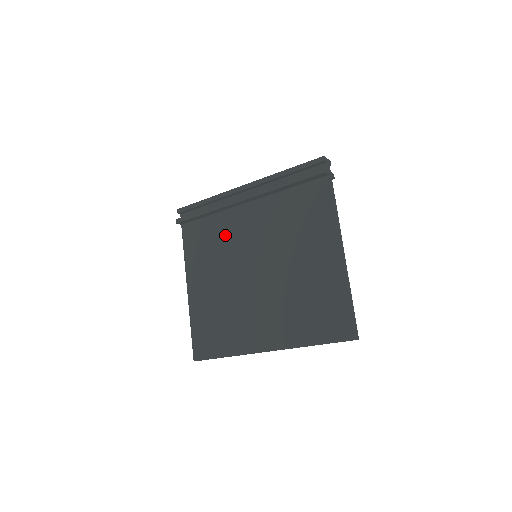
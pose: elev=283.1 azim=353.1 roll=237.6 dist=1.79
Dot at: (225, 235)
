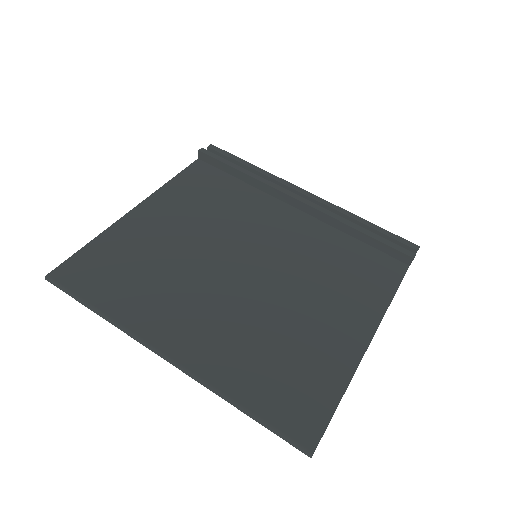
Dot at: (240, 208)
